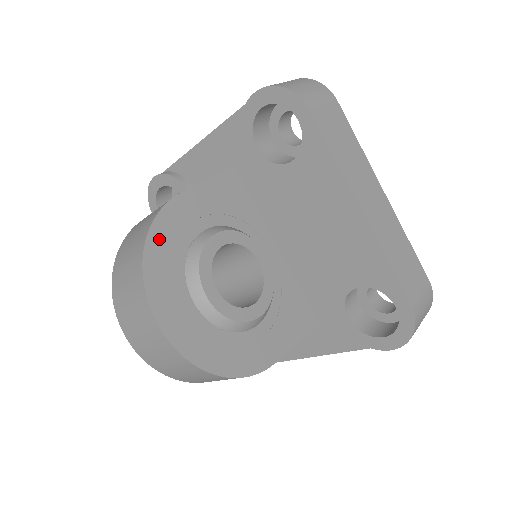
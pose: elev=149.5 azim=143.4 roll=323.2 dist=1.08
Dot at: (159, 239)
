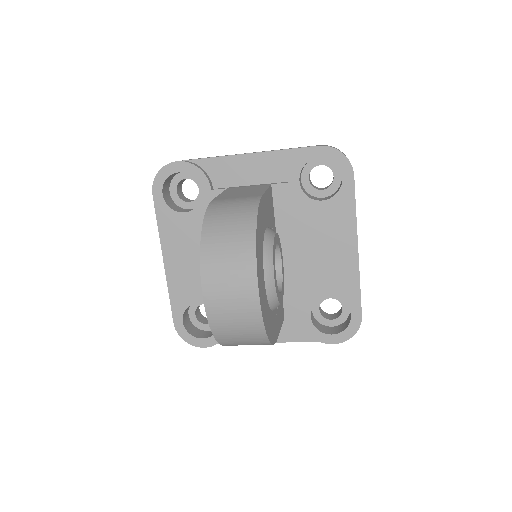
Dot at: (259, 226)
